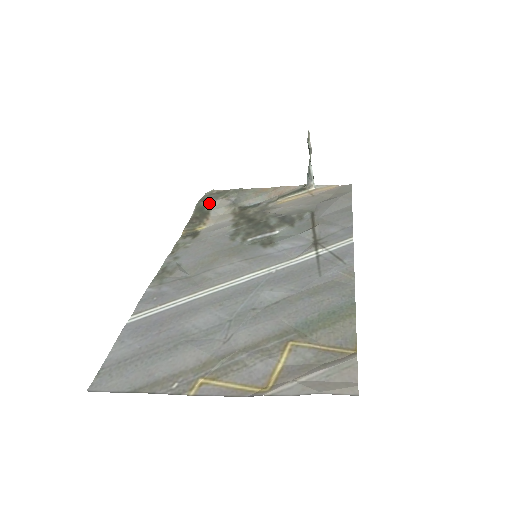
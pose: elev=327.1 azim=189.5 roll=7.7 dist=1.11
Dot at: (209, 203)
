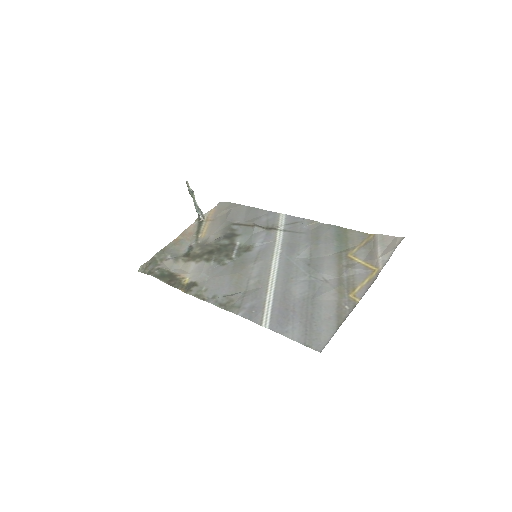
Dot at: (161, 269)
